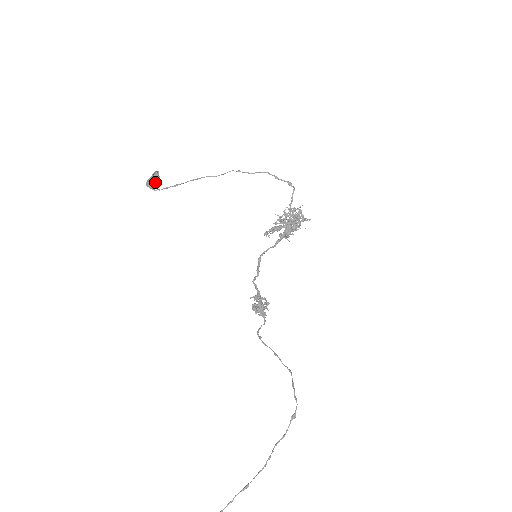
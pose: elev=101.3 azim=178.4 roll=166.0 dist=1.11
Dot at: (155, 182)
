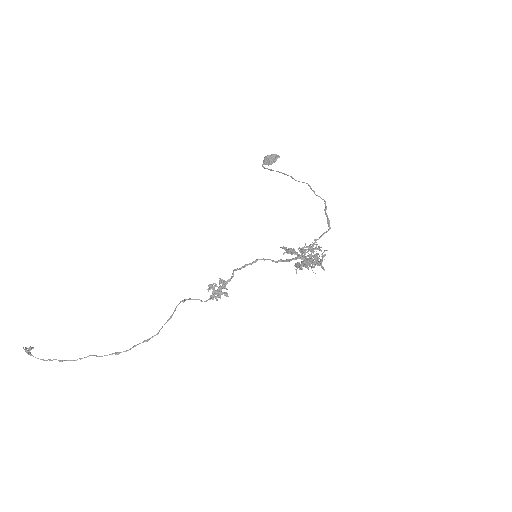
Dot at: (268, 161)
